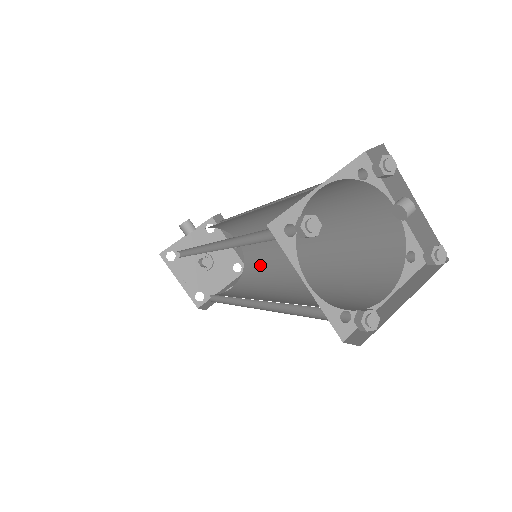
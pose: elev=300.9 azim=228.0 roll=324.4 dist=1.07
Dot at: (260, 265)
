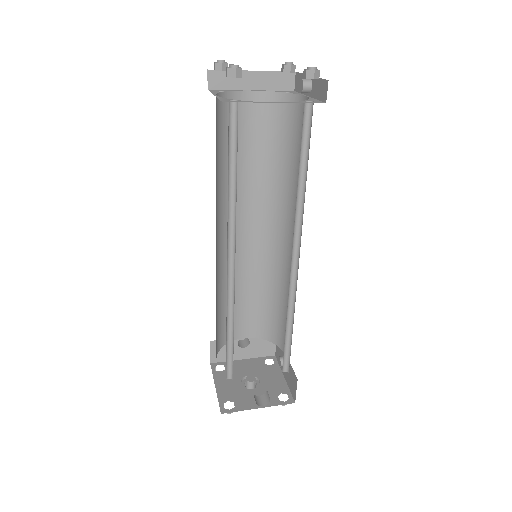
Dot at: (285, 334)
